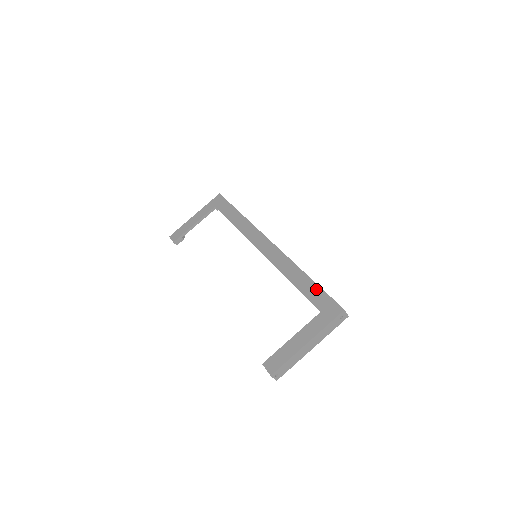
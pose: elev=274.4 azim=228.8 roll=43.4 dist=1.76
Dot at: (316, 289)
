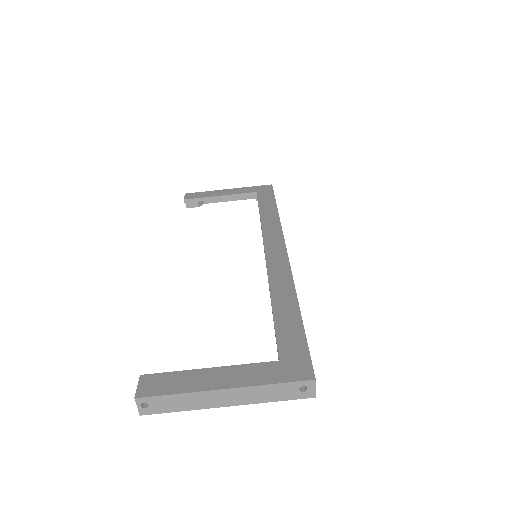
Dot at: (297, 329)
